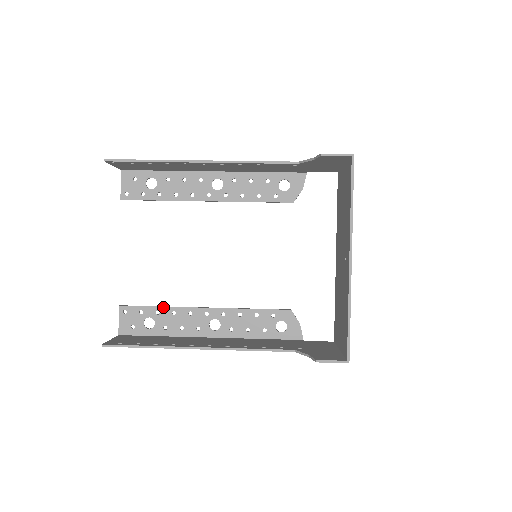
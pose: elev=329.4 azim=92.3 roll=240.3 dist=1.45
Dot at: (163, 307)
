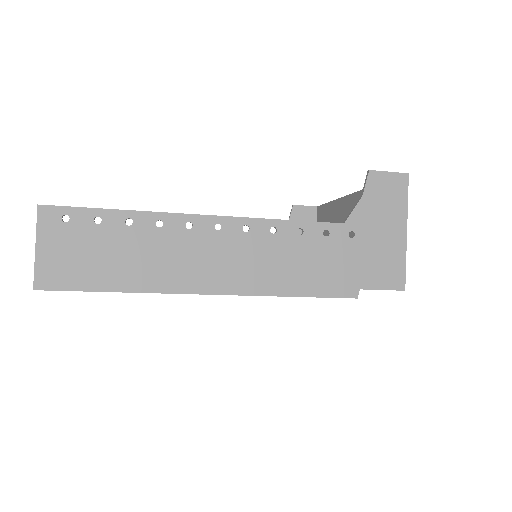
Dot at: occluded
